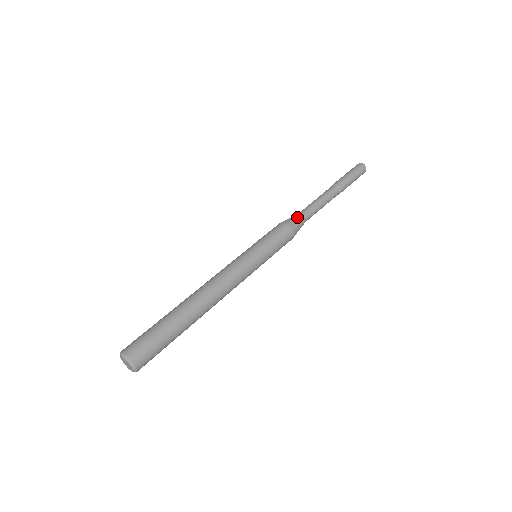
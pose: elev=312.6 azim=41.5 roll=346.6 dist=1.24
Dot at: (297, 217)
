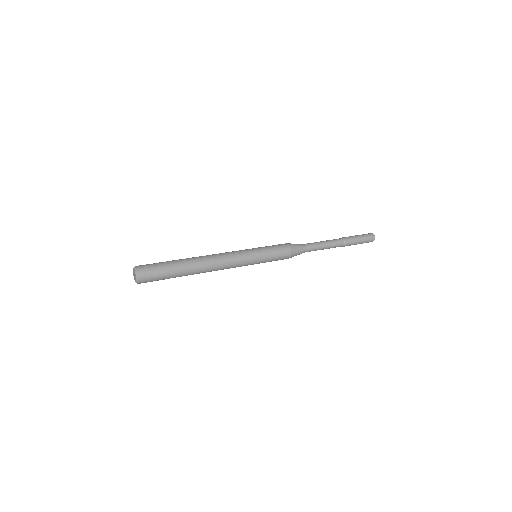
Dot at: (300, 246)
